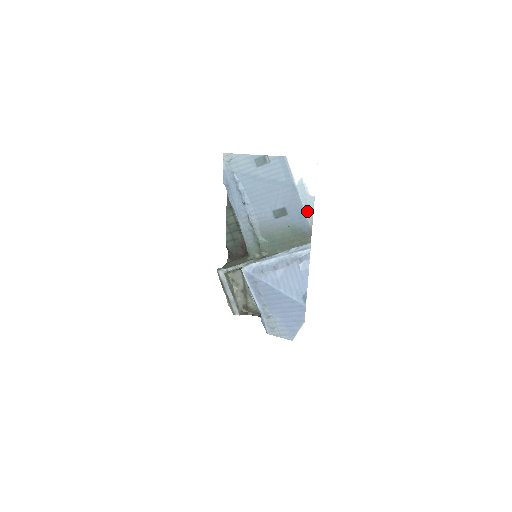
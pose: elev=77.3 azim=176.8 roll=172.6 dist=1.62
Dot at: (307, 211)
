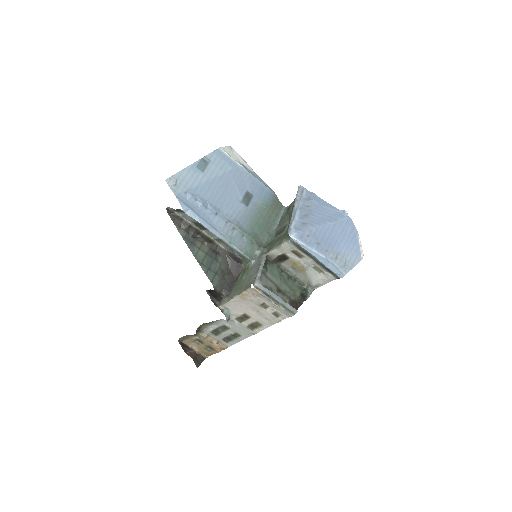
Dot at: (262, 182)
